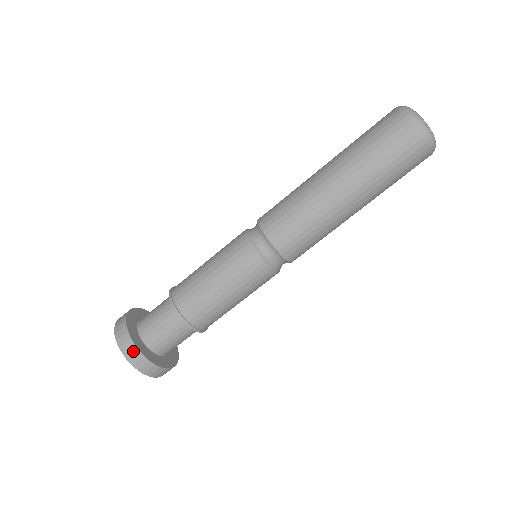
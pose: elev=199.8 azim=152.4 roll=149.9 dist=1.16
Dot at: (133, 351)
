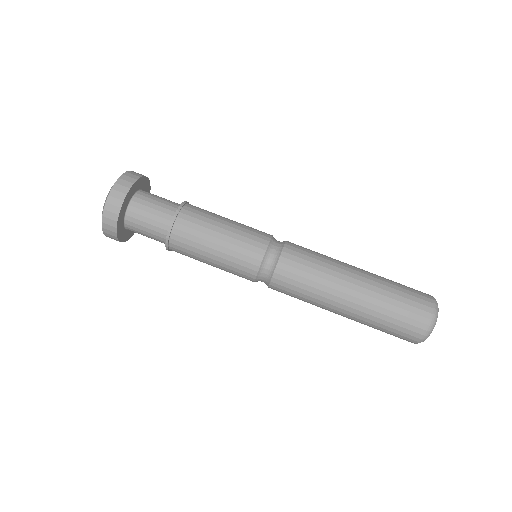
Dot at: (113, 217)
